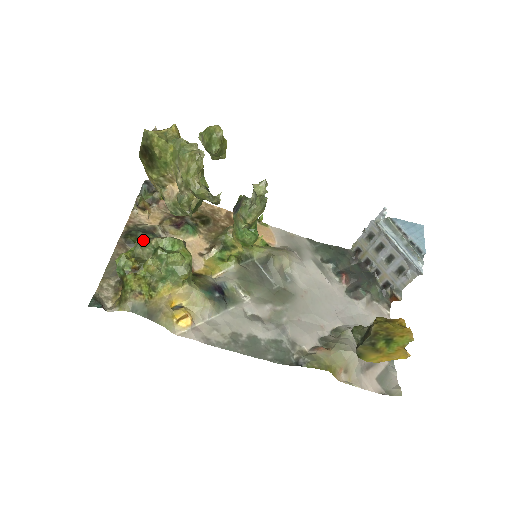
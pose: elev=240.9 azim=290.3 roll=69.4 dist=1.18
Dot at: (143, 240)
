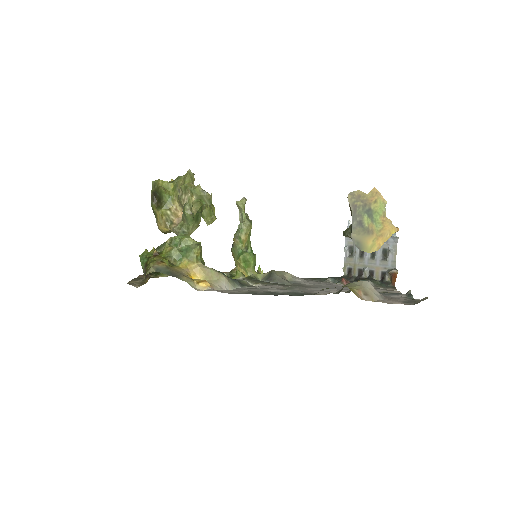
Dot at: (160, 245)
